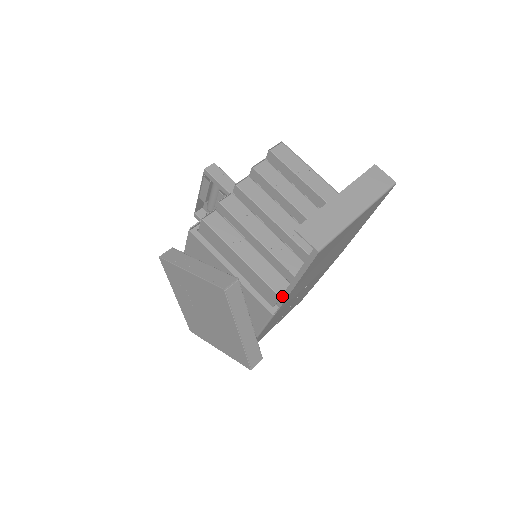
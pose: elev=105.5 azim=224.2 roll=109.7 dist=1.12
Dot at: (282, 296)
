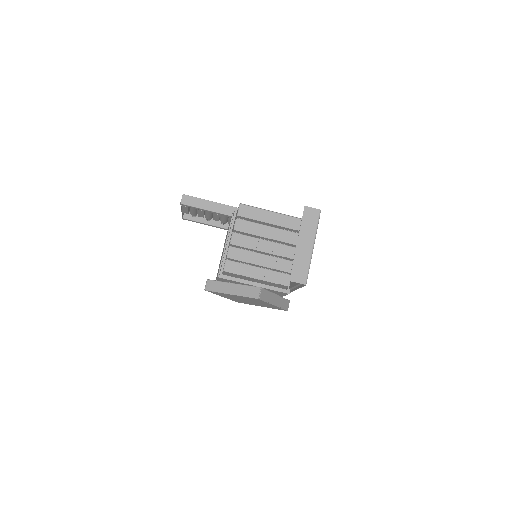
Dot at: (291, 288)
